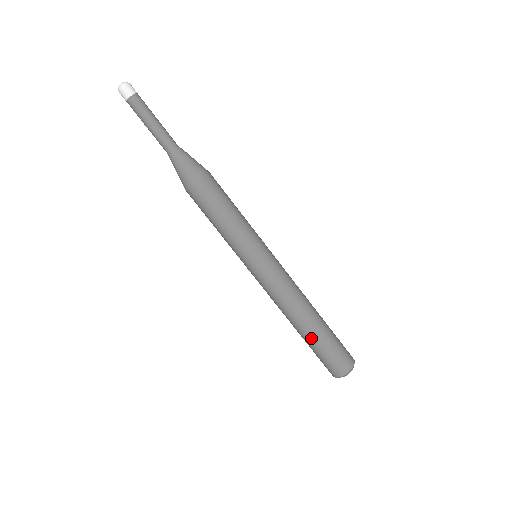
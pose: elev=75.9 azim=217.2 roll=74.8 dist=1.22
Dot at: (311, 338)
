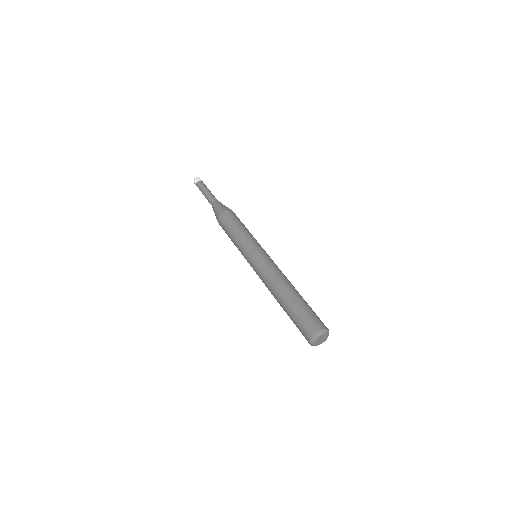
Dot at: (293, 300)
